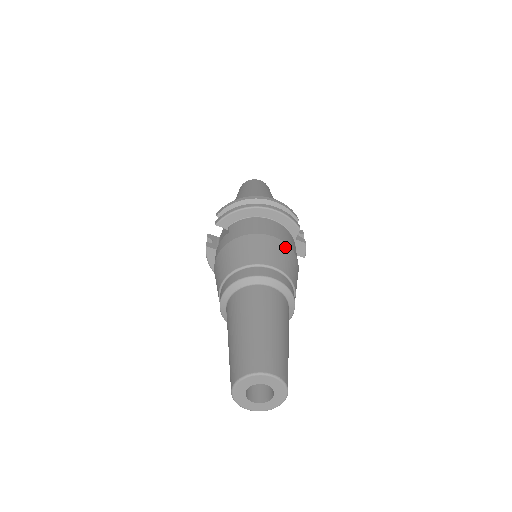
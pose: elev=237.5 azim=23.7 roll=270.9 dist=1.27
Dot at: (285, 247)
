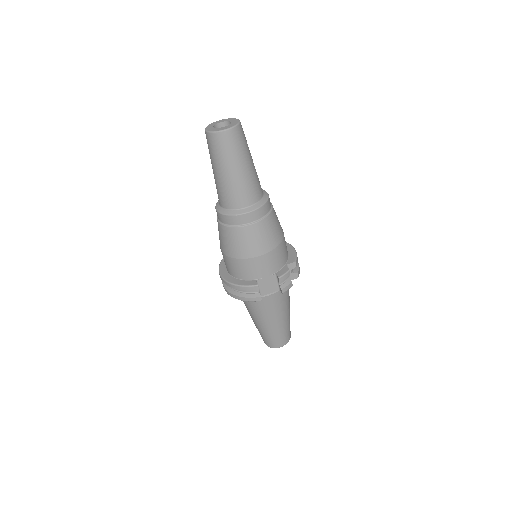
Dot at: (282, 230)
